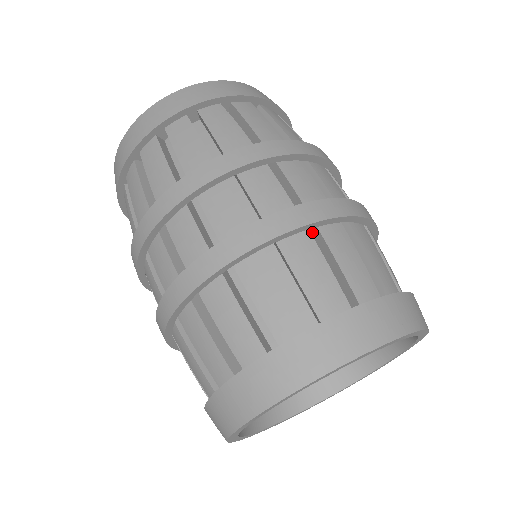
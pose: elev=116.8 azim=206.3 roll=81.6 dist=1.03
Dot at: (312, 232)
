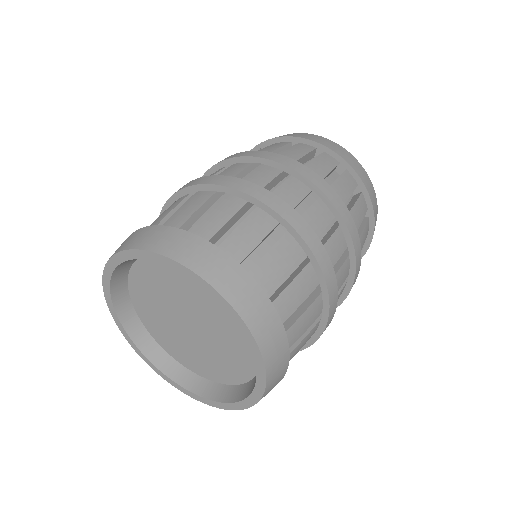
Dot at: (304, 262)
